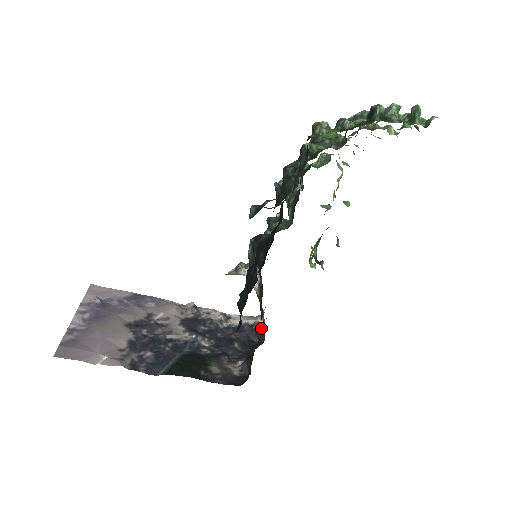
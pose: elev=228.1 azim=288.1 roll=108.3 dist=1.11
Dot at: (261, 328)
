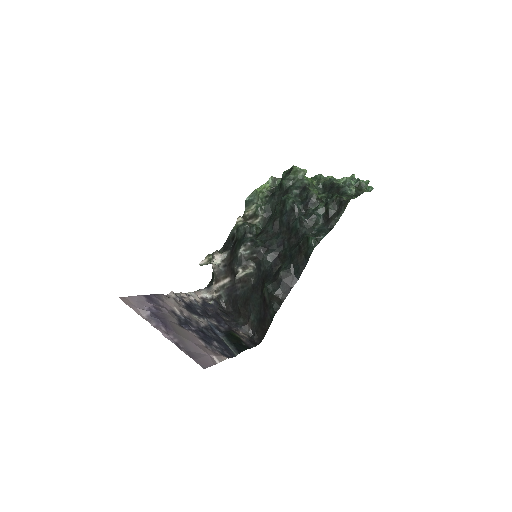
Dot at: (219, 300)
